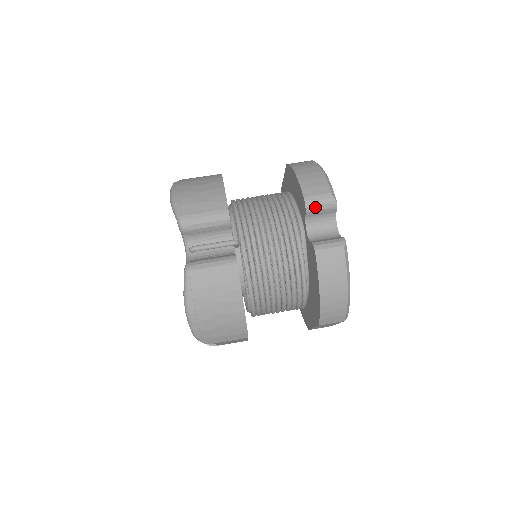
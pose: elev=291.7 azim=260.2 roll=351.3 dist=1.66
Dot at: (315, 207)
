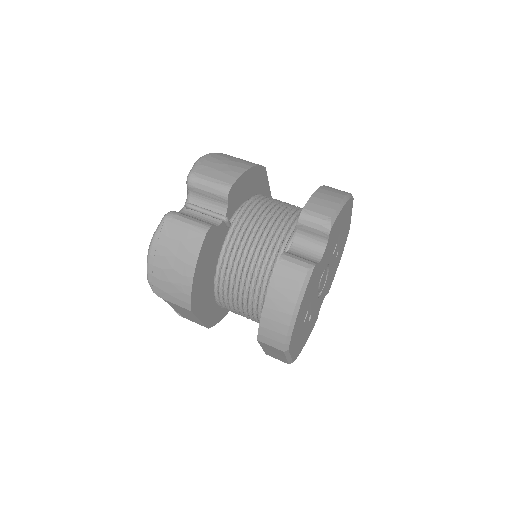
Dot at: (308, 222)
